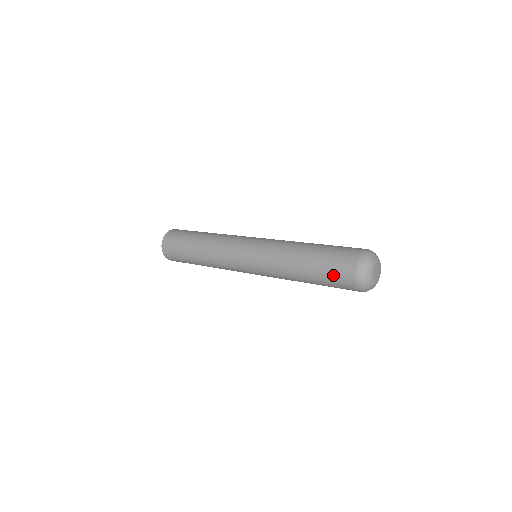
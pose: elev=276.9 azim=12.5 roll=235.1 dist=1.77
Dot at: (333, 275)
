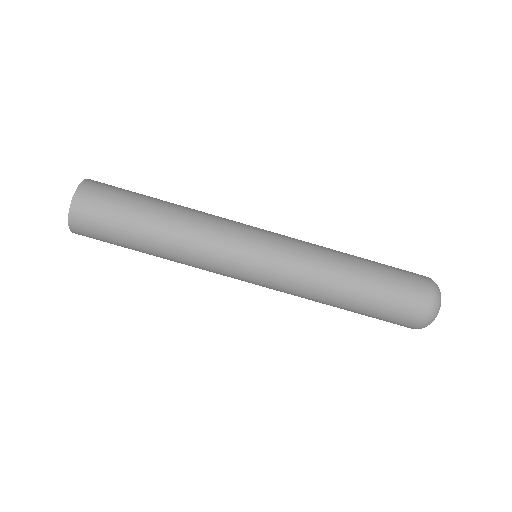
Dot at: (401, 297)
